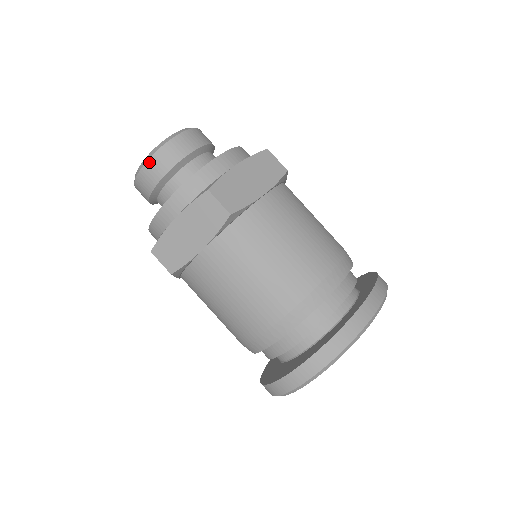
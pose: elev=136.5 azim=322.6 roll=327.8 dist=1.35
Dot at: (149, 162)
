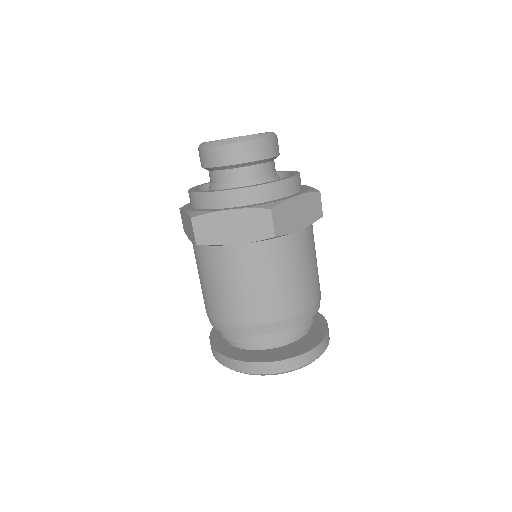
Dot at: (270, 139)
